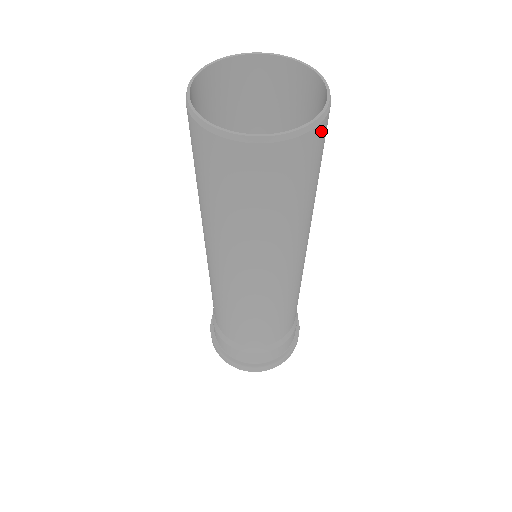
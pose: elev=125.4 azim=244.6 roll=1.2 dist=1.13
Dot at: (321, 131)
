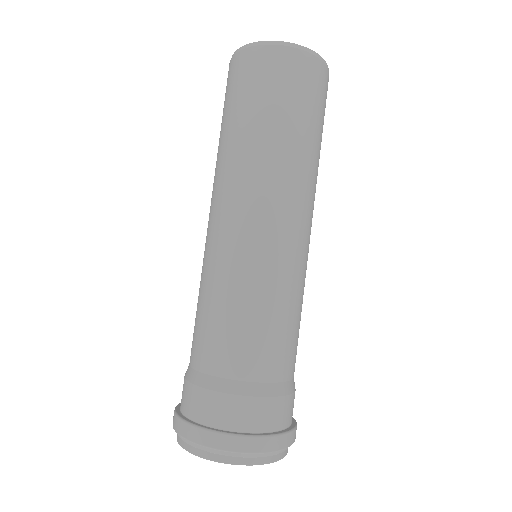
Dot at: (323, 73)
